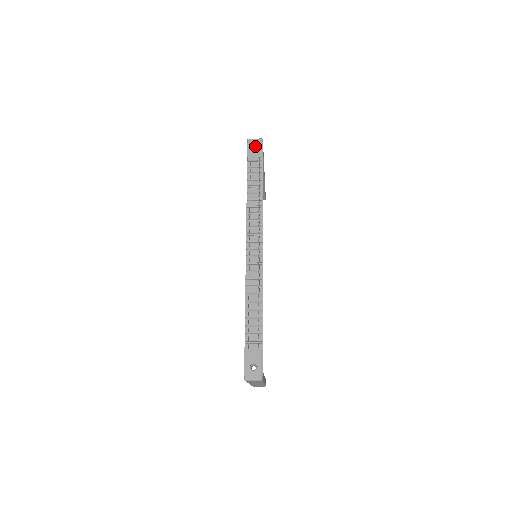
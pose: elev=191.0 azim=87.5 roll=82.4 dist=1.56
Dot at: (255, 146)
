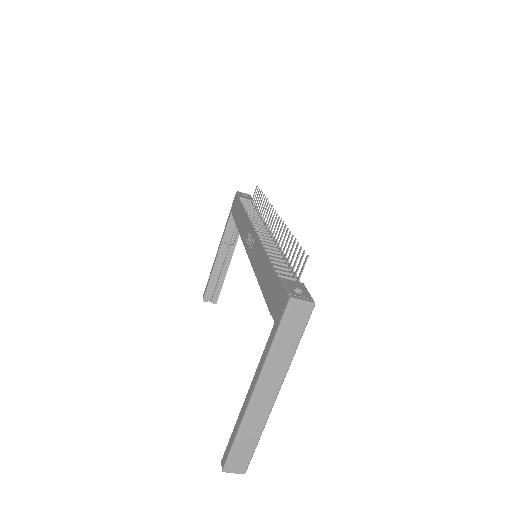
Dot at: occluded
